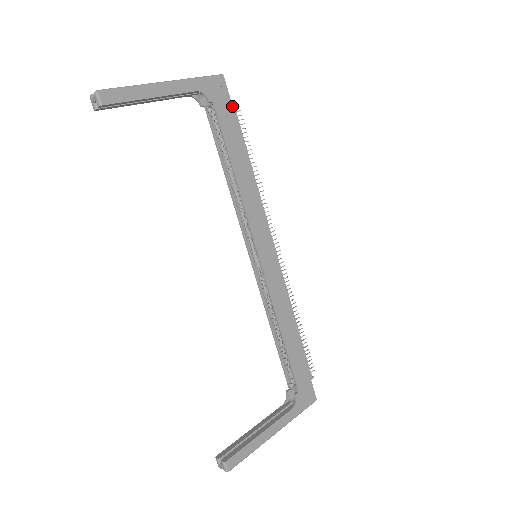
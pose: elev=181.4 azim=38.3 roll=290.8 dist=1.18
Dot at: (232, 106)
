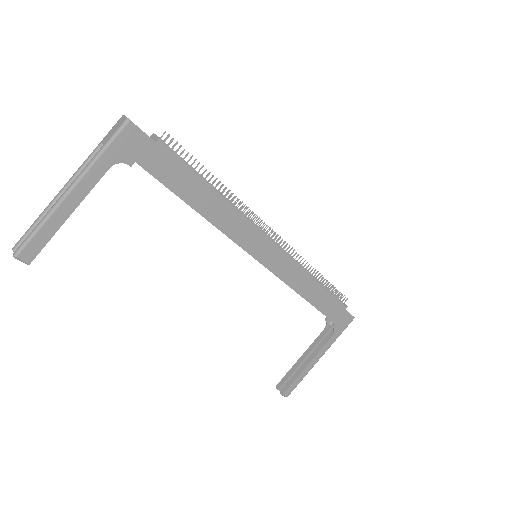
Dot at: (160, 146)
